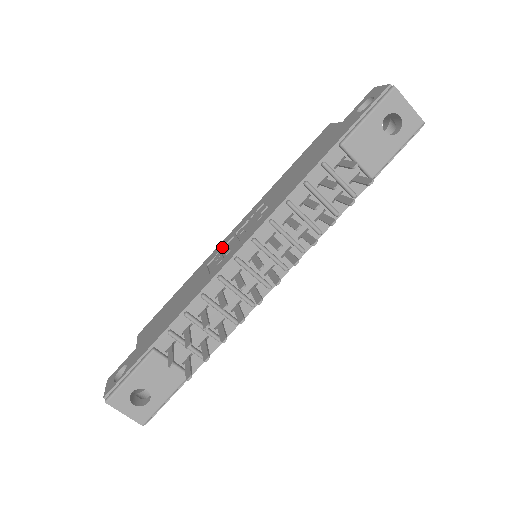
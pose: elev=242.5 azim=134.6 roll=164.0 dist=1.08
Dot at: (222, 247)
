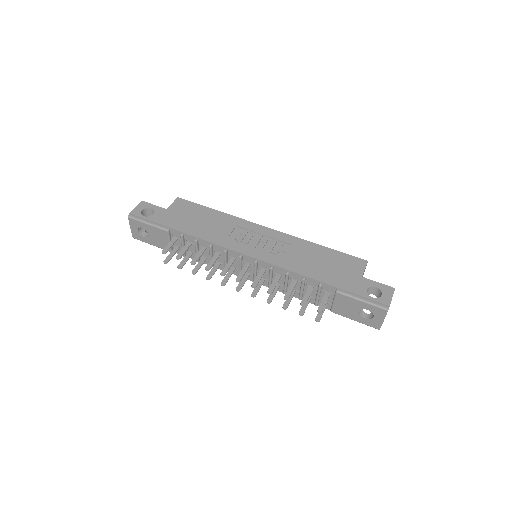
Dot at: (252, 230)
